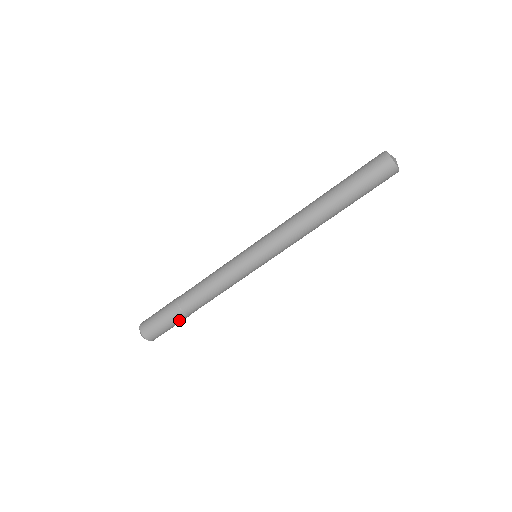
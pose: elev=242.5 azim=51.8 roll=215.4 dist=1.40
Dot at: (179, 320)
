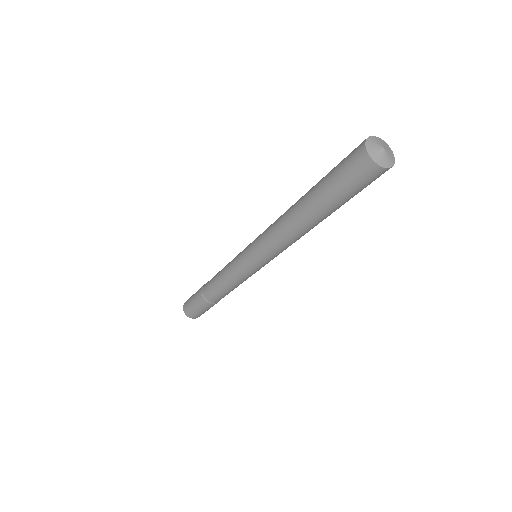
Dot at: occluded
